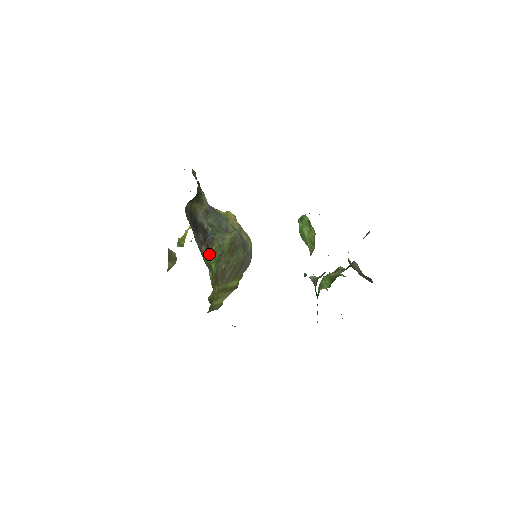
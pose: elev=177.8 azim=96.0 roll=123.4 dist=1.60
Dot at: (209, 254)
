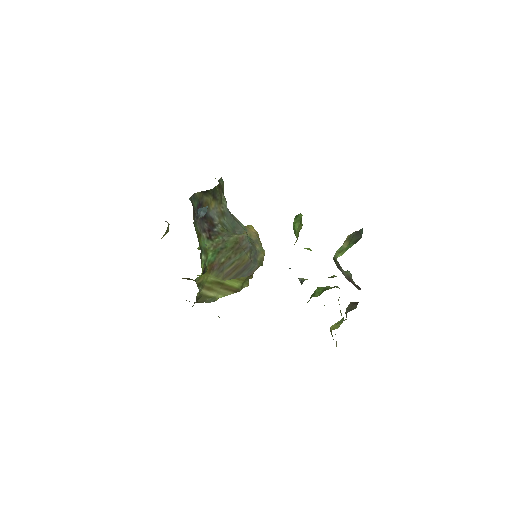
Dot at: (209, 243)
